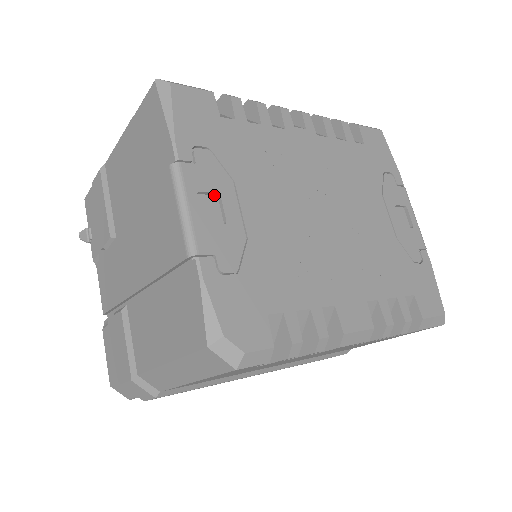
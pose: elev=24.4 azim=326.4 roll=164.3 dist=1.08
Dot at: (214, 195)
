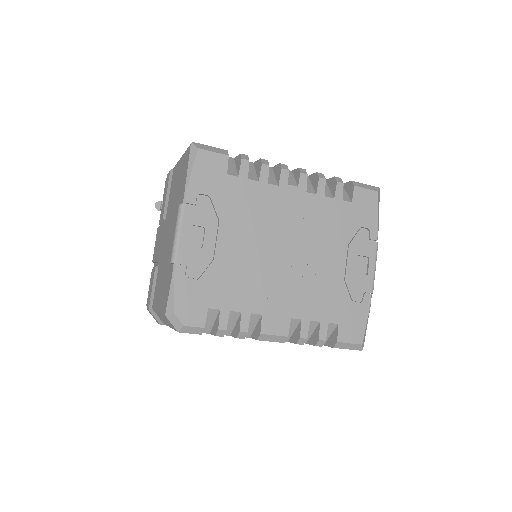
Dot at: (202, 227)
